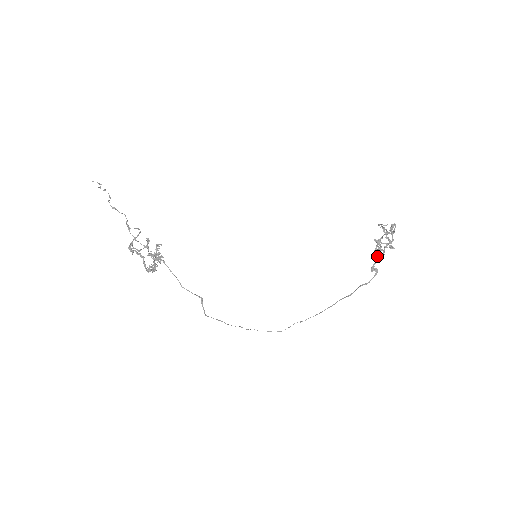
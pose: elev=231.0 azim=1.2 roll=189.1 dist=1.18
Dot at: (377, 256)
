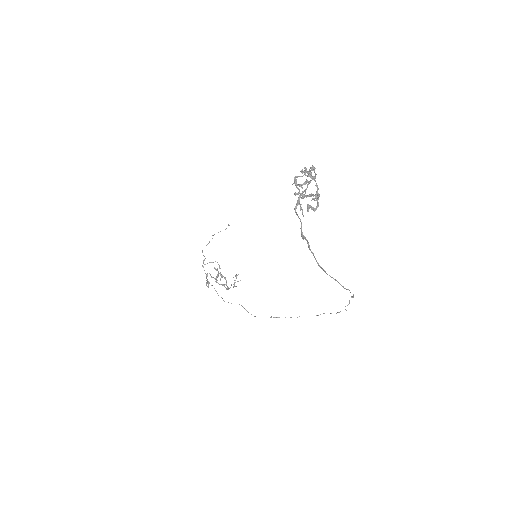
Dot at: (300, 220)
